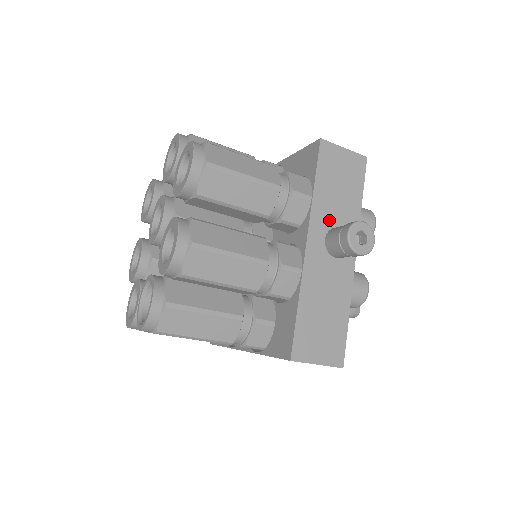
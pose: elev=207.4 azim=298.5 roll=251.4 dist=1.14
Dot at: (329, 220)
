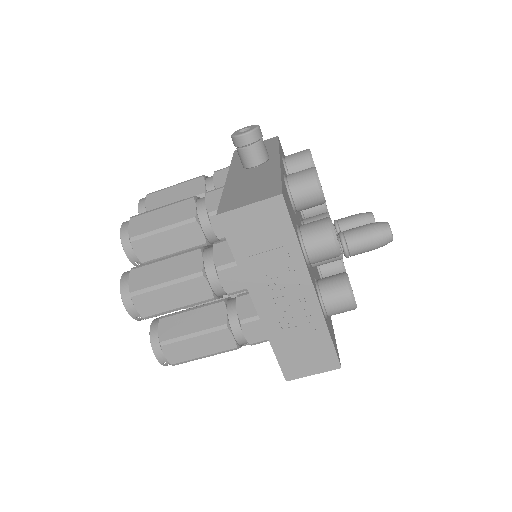
Dot at: occluded
